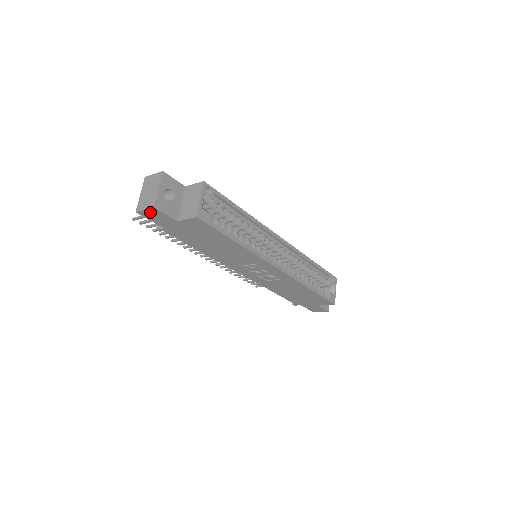
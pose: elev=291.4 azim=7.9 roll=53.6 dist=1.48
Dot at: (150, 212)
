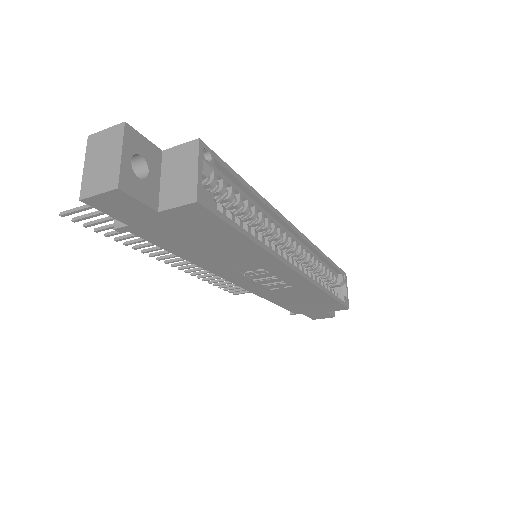
Dot at: (108, 198)
